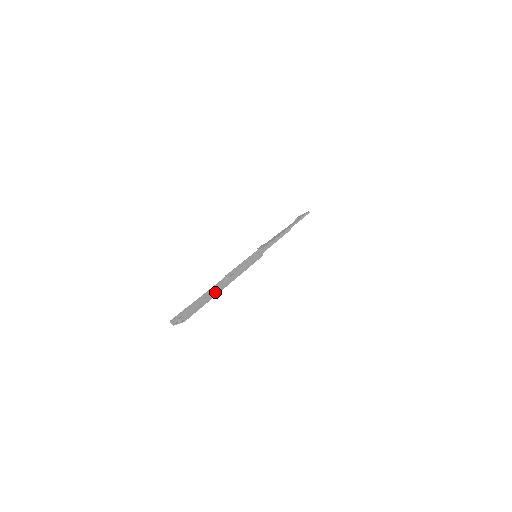
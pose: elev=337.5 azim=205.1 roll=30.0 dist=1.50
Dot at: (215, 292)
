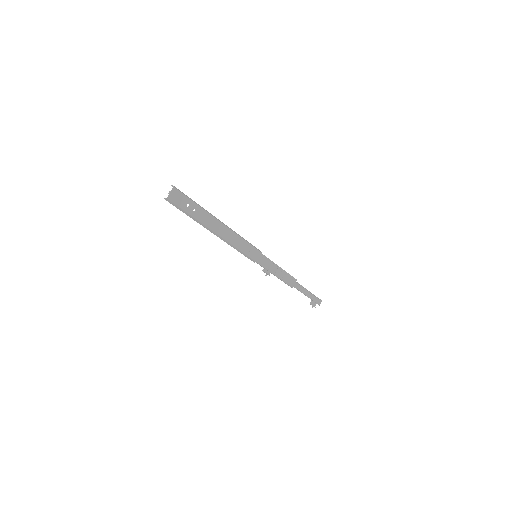
Dot at: (205, 210)
